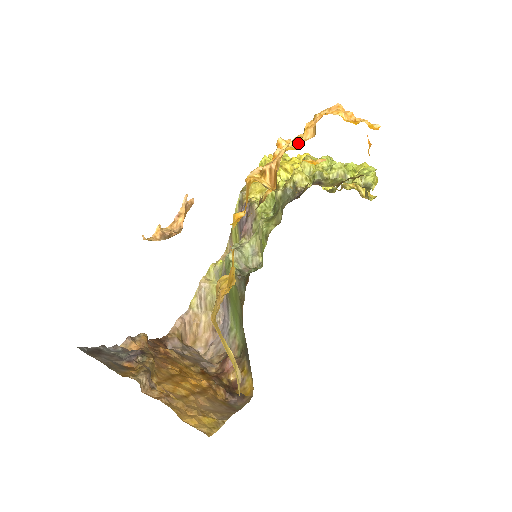
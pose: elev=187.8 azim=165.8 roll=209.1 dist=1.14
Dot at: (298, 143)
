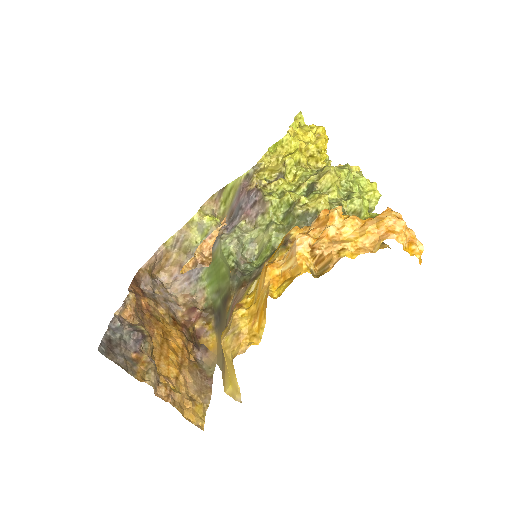
Dot at: (356, 245)
